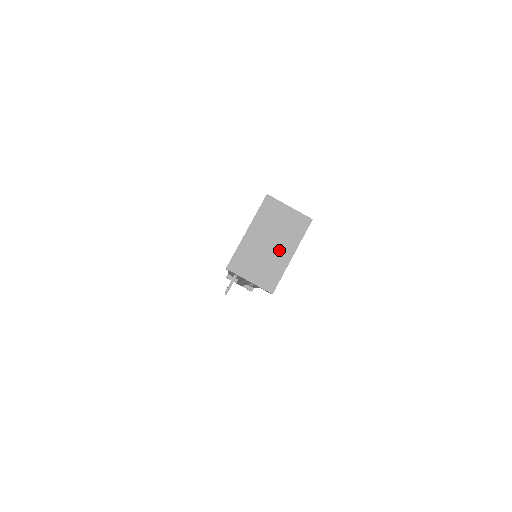
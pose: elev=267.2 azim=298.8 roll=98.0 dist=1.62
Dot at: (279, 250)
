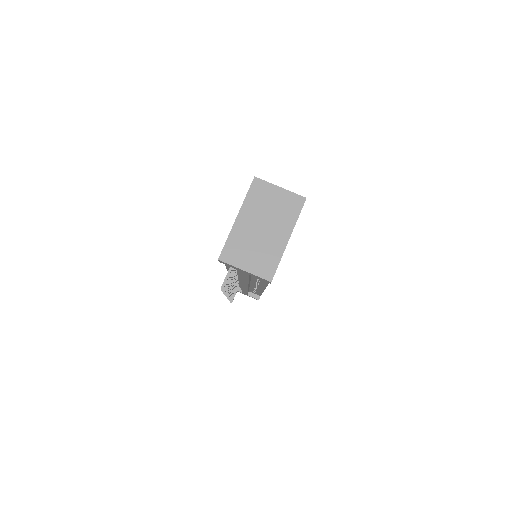
Dot at: (274, 234)
